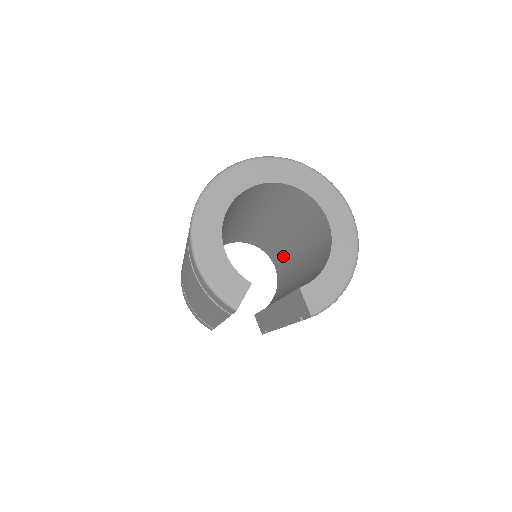
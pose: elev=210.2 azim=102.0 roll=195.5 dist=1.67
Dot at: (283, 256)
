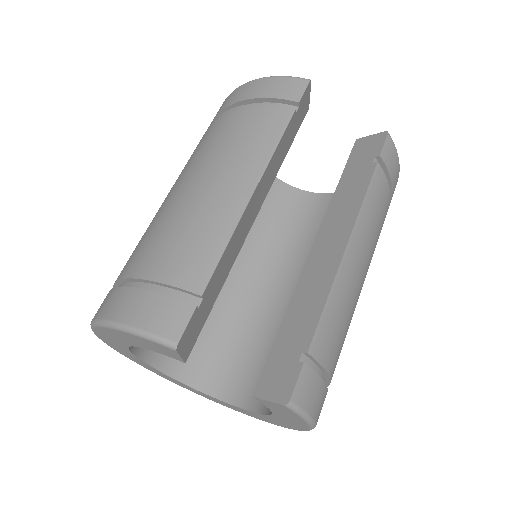
Dot at: (271, 347)
